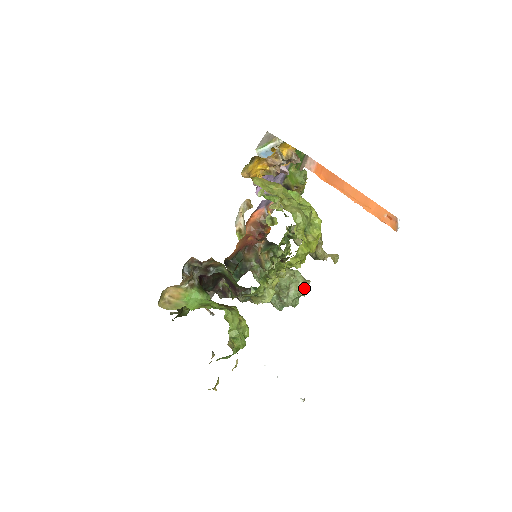
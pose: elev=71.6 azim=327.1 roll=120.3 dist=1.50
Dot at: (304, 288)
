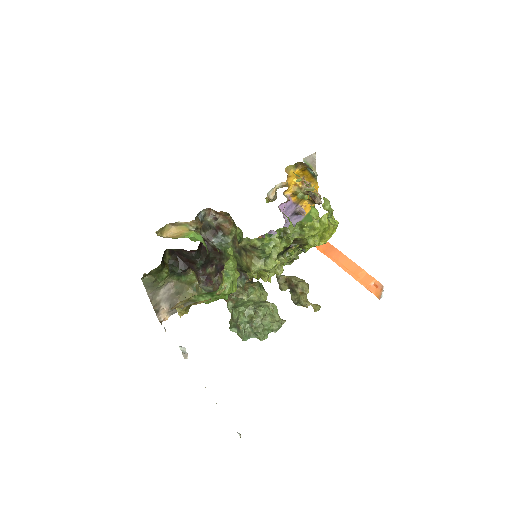
Dot at: (279, 323)
